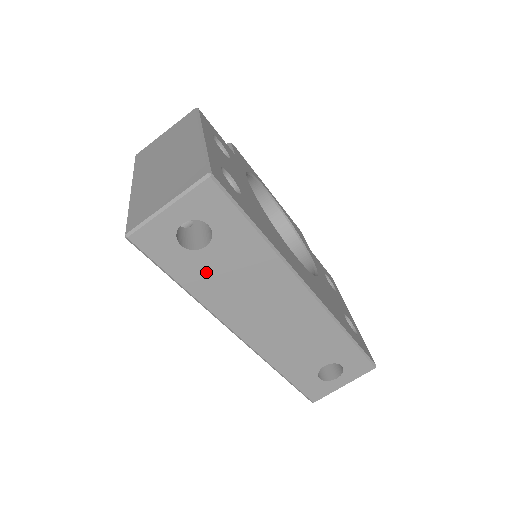
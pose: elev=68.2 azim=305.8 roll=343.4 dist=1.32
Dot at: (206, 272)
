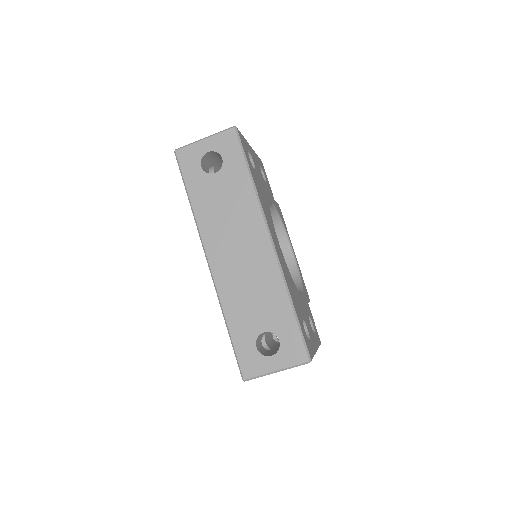
Dot at: (208, 193)
